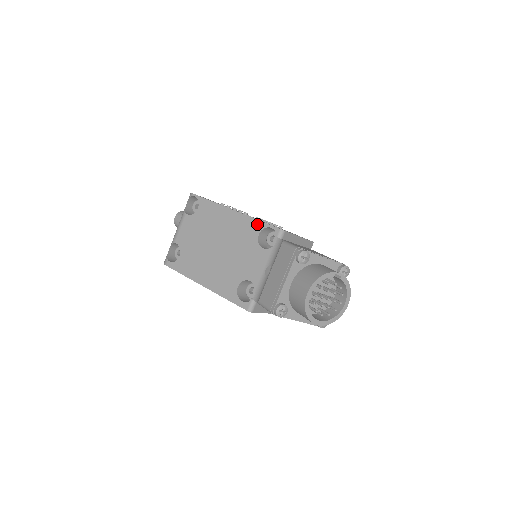
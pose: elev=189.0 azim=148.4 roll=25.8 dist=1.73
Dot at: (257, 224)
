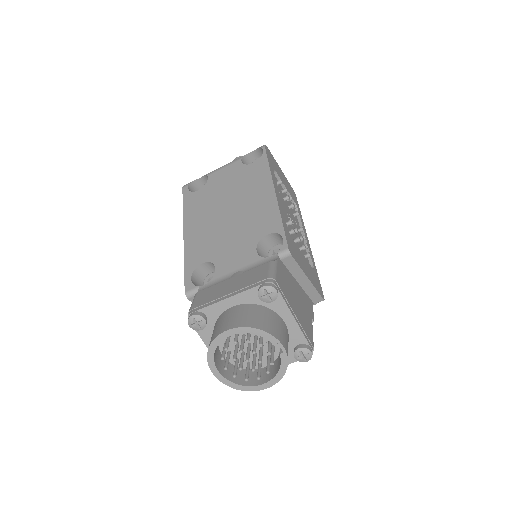
Dot at: (277, 223)
